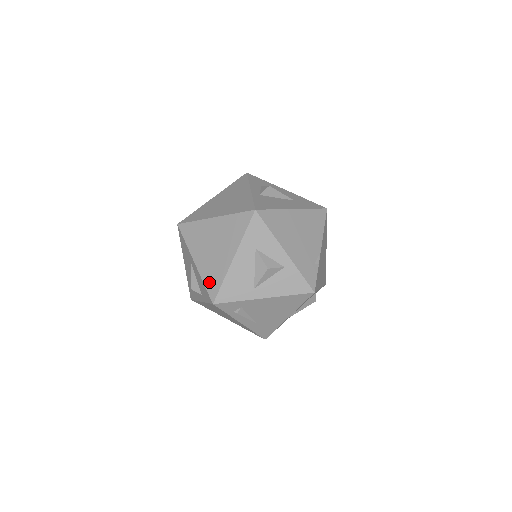
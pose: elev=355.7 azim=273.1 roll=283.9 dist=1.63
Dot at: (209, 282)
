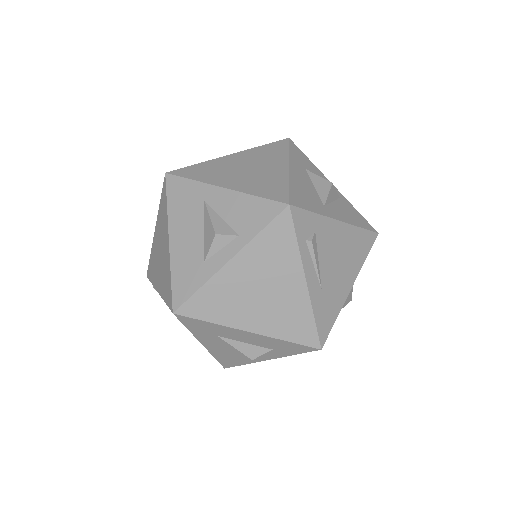
Dot at: (265, 191)
